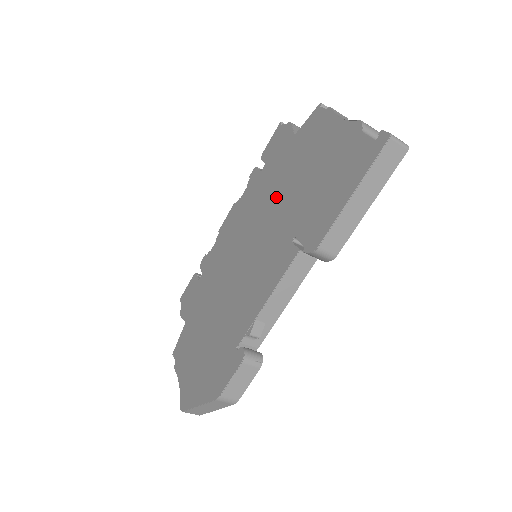
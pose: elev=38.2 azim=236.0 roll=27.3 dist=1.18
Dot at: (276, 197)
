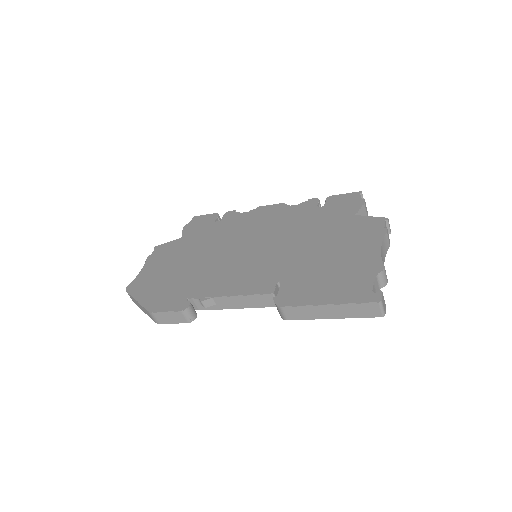
Dot at: (303, 240)
